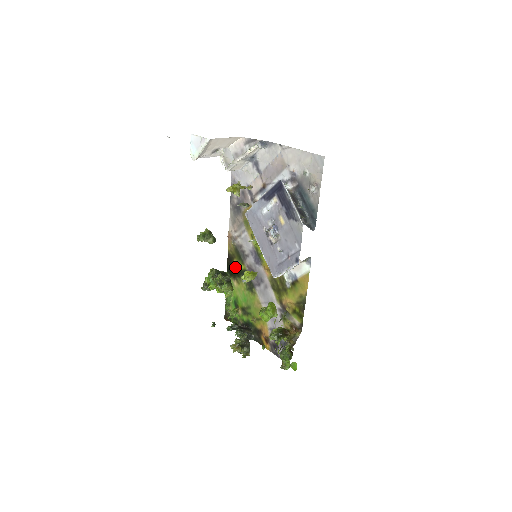
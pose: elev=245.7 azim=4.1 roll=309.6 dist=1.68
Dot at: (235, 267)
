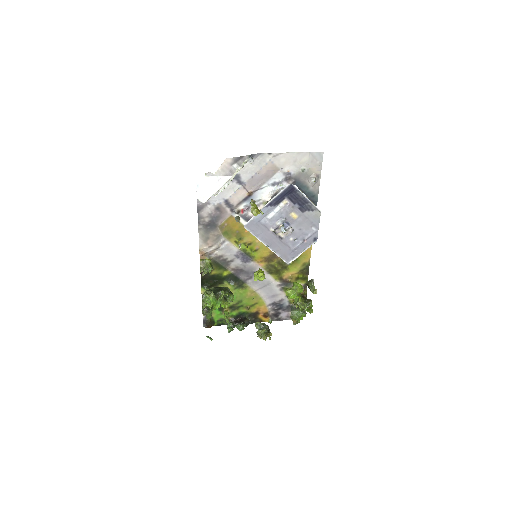
Dot at: (214, 278)
